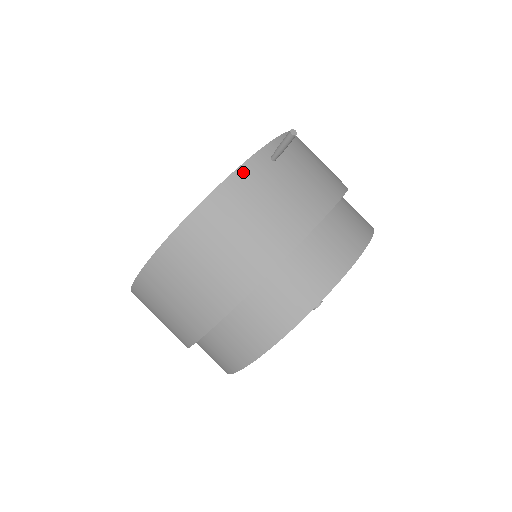
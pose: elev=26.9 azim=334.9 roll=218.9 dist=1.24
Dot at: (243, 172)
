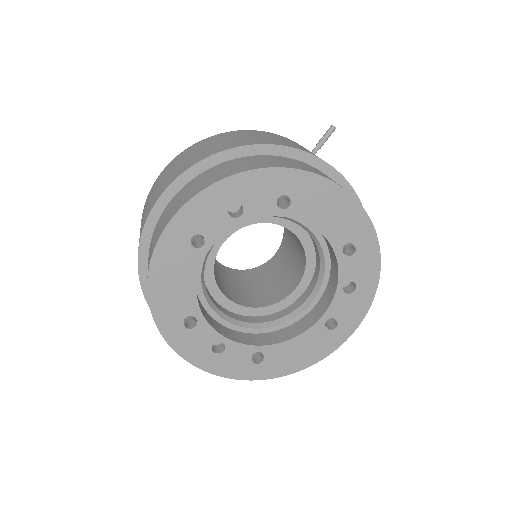
Dot at: (287, 138)
